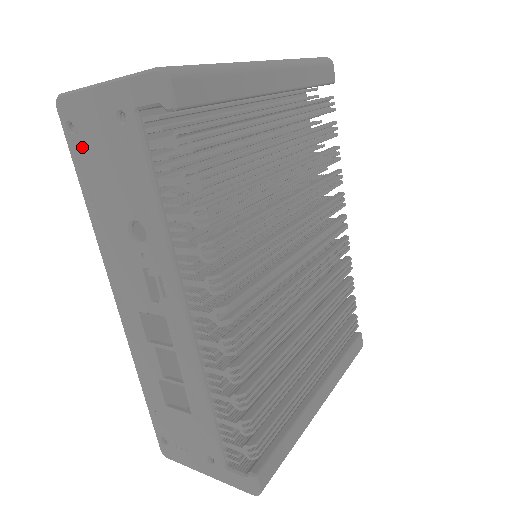
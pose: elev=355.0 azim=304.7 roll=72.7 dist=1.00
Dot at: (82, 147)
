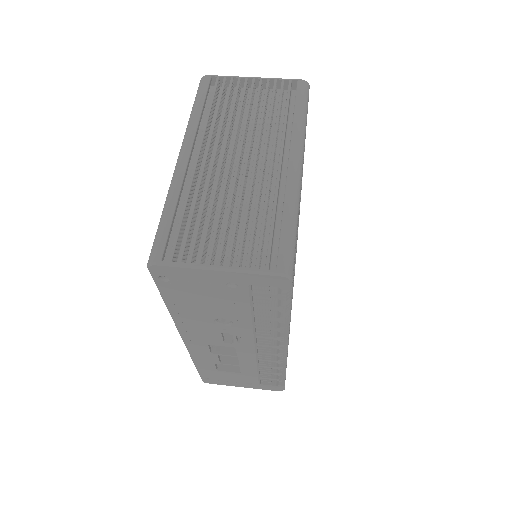
Dot at: (176, 288)
